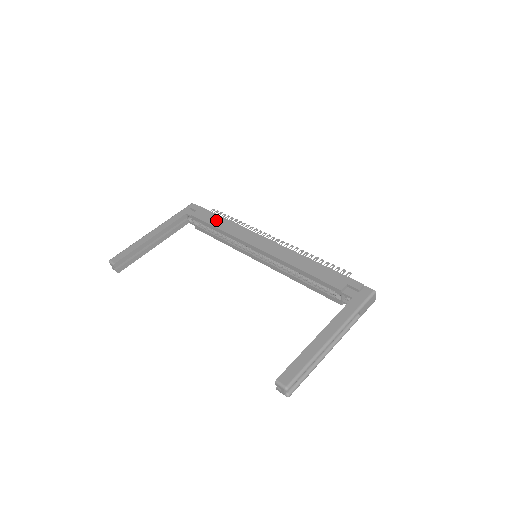
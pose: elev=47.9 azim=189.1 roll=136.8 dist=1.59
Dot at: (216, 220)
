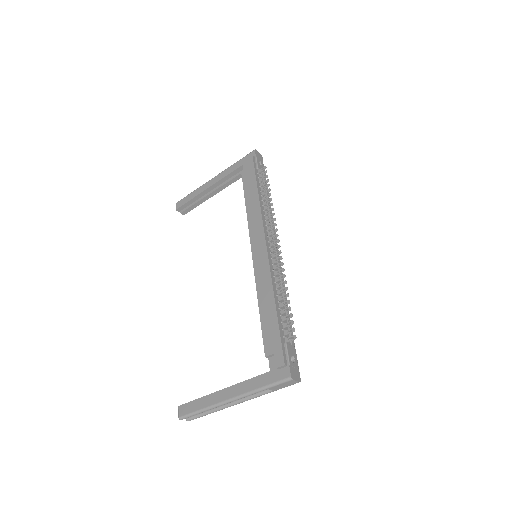
Dot at: (251, 190)
